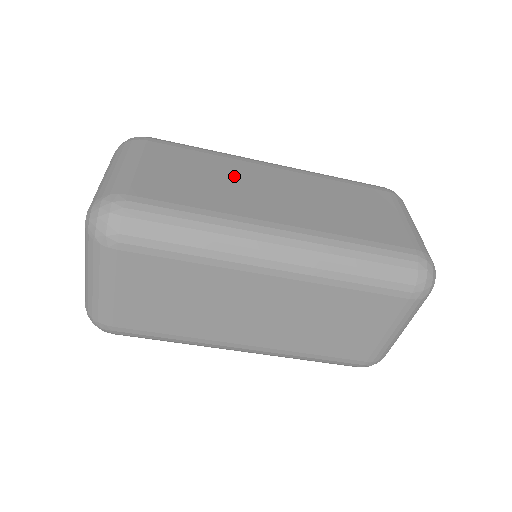
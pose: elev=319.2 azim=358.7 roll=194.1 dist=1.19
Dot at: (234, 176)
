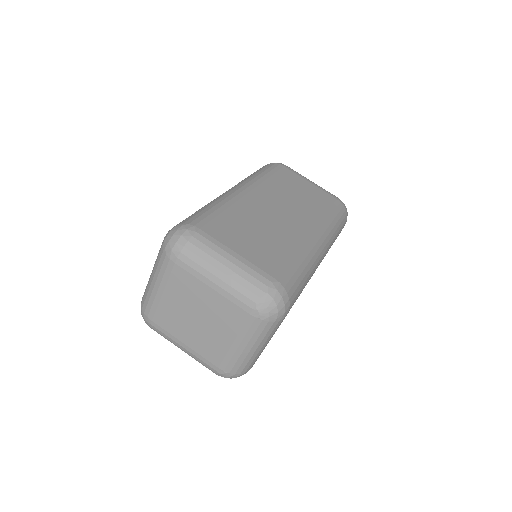
Dot at: (258, 217)
